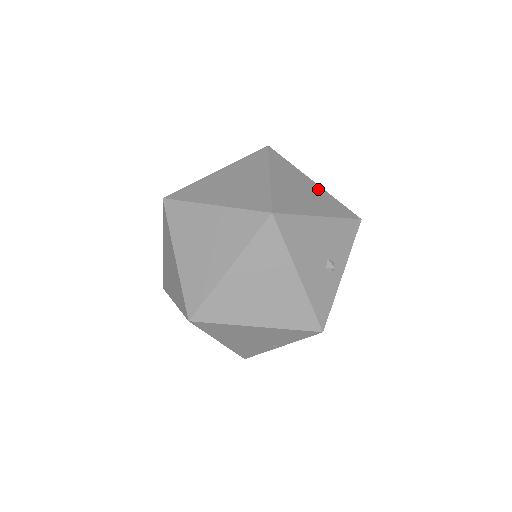
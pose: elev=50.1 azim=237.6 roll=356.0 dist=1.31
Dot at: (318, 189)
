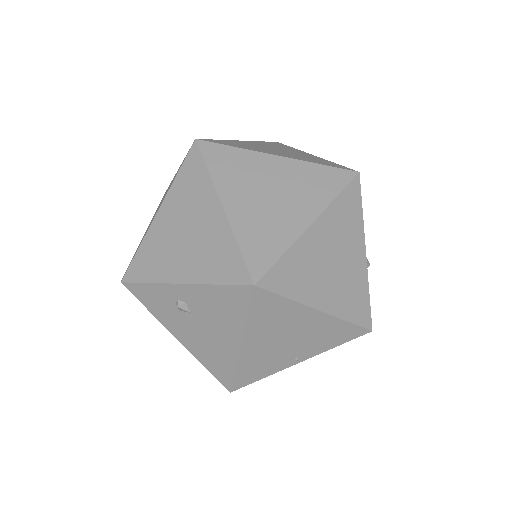
Dot at: occluded
